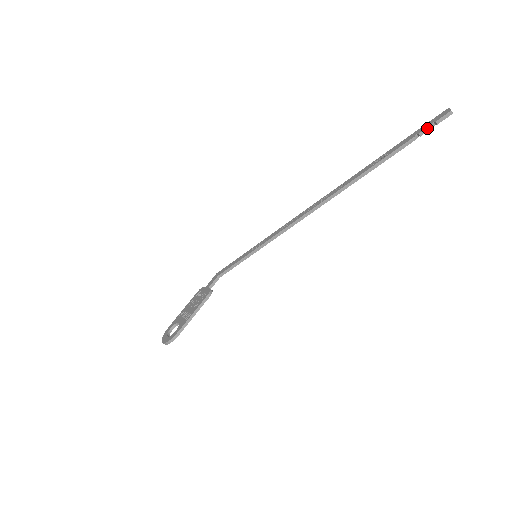
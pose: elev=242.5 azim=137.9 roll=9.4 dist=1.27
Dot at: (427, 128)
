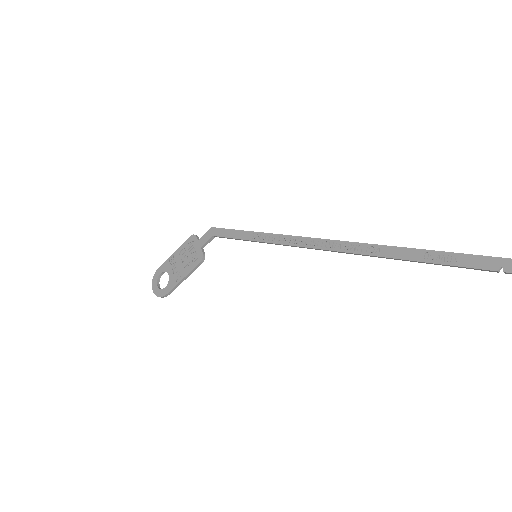
Dot at: out of frame
